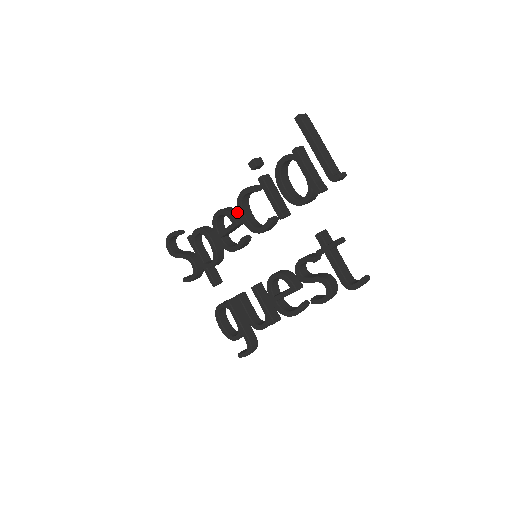
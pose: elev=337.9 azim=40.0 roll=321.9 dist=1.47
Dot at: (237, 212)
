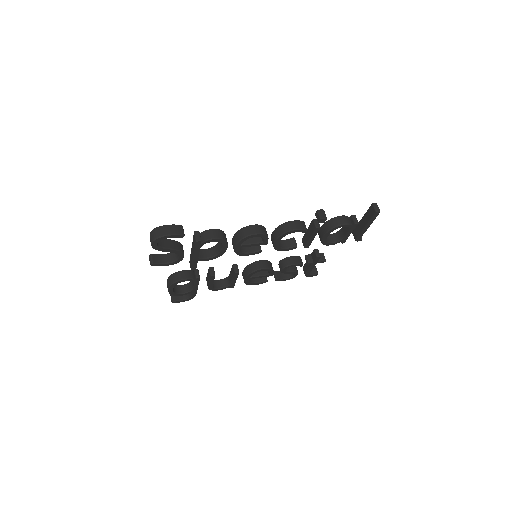
Dot at: (266, 231)
